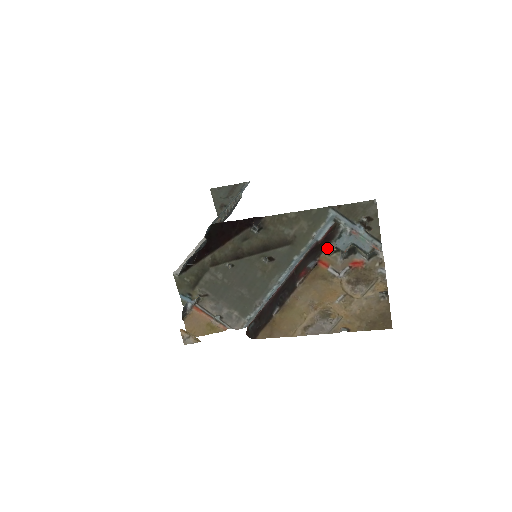
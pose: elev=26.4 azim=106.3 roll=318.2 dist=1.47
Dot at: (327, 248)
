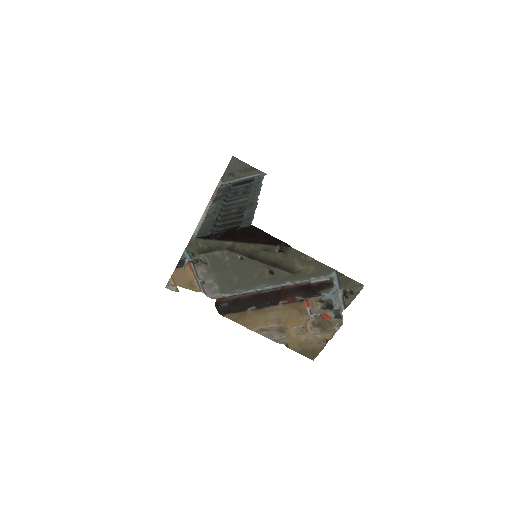
Dot at: (318, 297)
